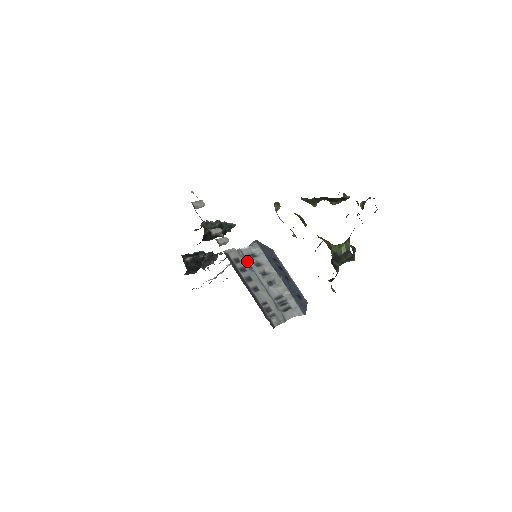
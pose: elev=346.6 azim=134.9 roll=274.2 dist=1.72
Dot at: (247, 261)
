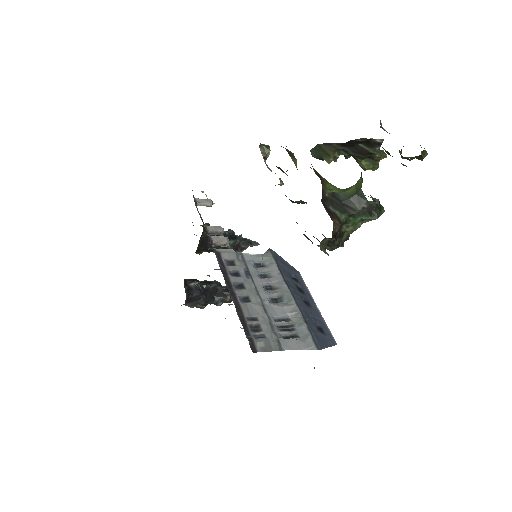
Dot at: (246, 266)
